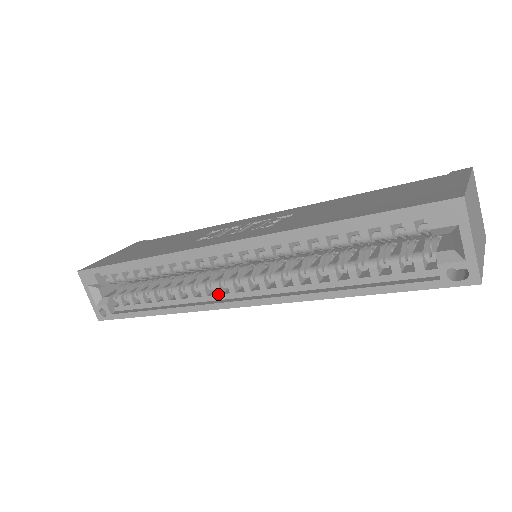
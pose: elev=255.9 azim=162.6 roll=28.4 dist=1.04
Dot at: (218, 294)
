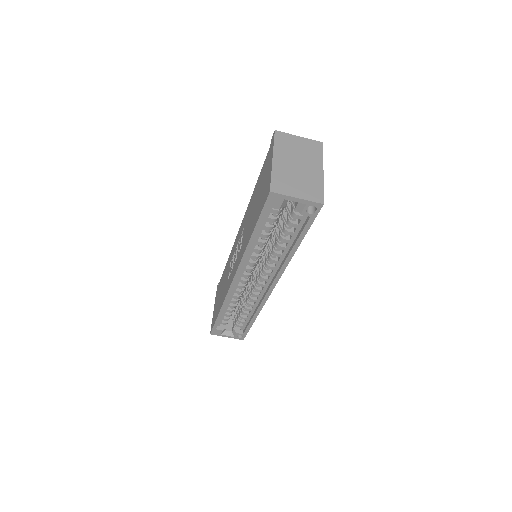
Dot at: (261, 291)
